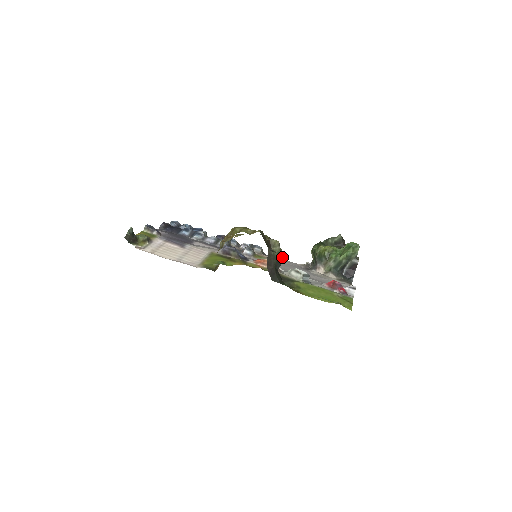
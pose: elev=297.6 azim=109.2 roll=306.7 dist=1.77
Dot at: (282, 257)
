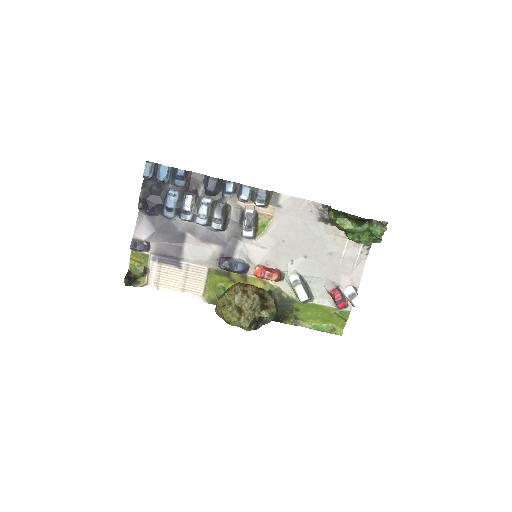
Dot at: (276, 313)
